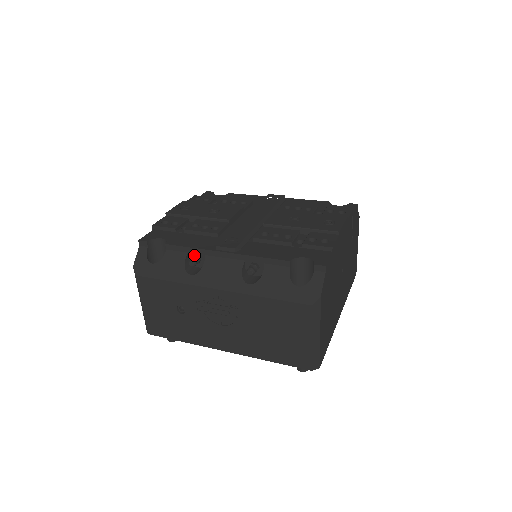
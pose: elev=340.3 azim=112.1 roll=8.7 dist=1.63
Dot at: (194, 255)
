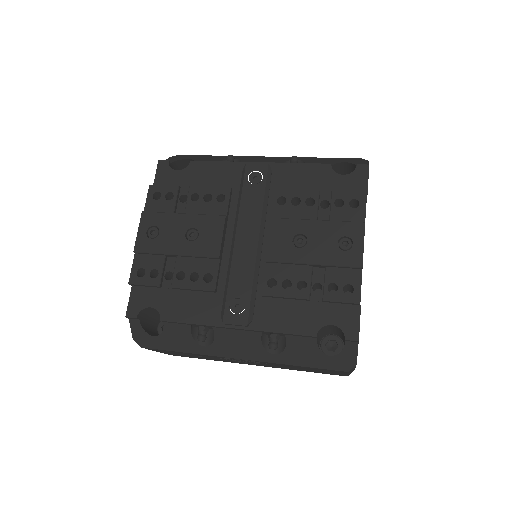
Dot at: (200, 329)
